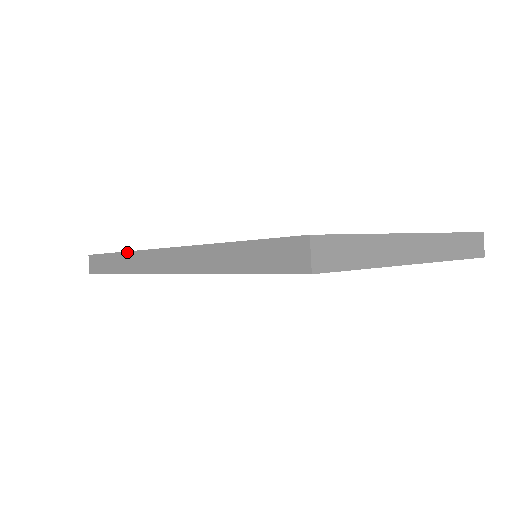
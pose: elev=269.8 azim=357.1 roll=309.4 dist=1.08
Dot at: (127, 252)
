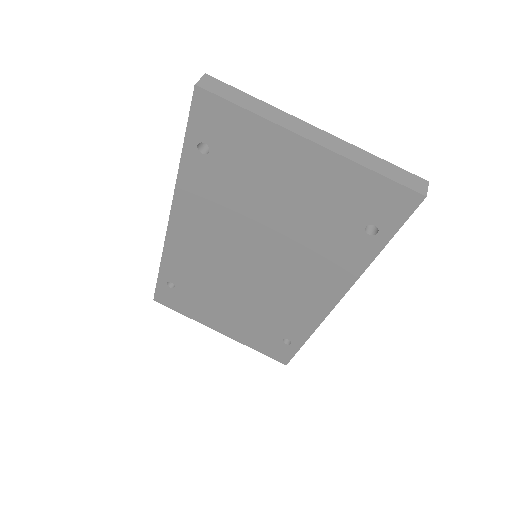
Dot at: occluded
